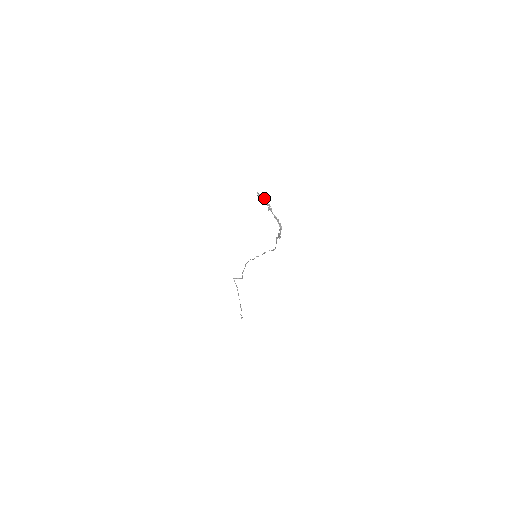
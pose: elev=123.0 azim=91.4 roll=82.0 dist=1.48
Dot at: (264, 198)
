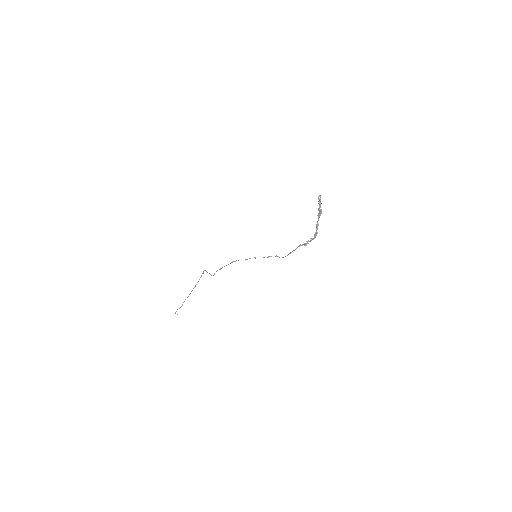
Dot at: (321, 203)
